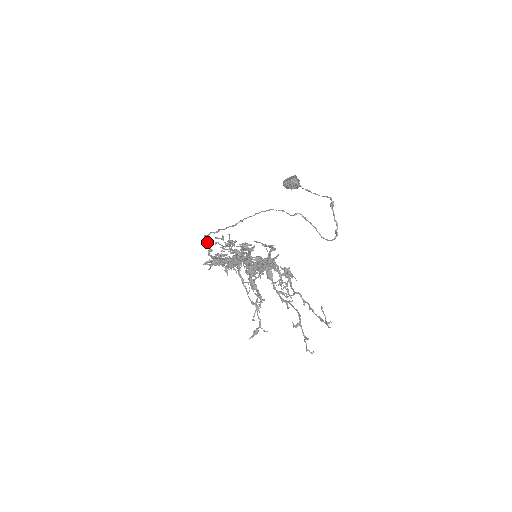
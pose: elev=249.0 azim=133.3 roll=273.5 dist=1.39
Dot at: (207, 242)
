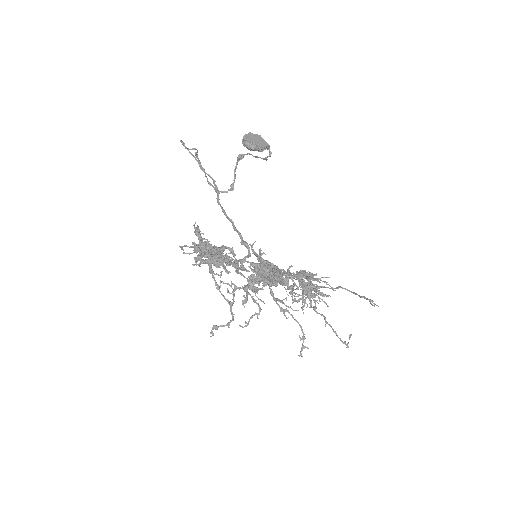
Dot at: (249, 254)
